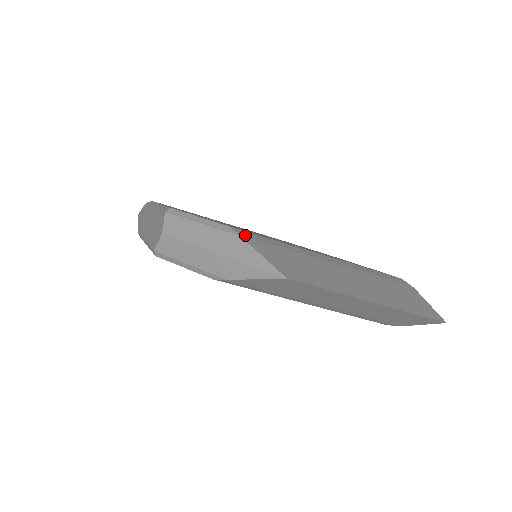
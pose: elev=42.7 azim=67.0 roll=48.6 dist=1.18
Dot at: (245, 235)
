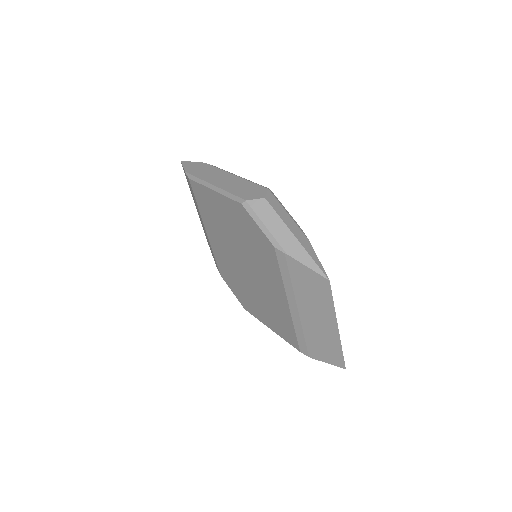
Dot at: occluded
